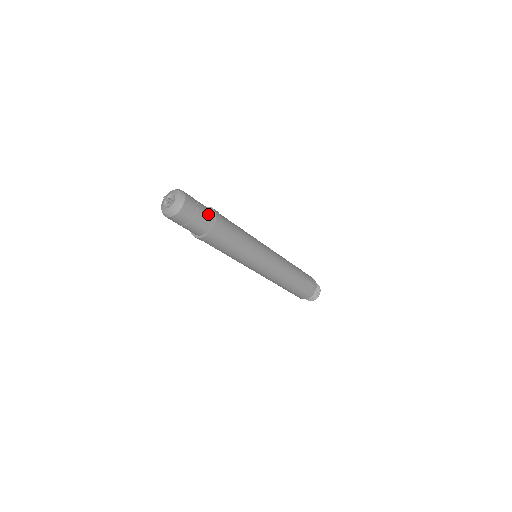
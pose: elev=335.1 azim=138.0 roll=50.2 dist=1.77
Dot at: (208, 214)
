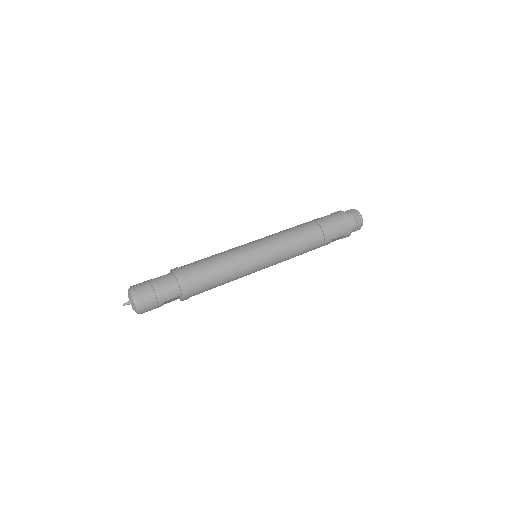
Dot at: (172, 297)
